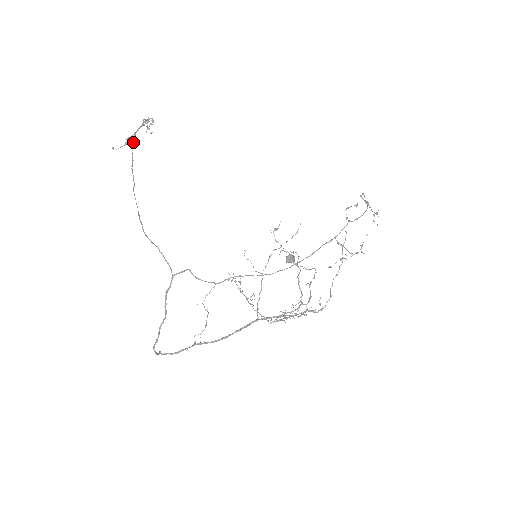
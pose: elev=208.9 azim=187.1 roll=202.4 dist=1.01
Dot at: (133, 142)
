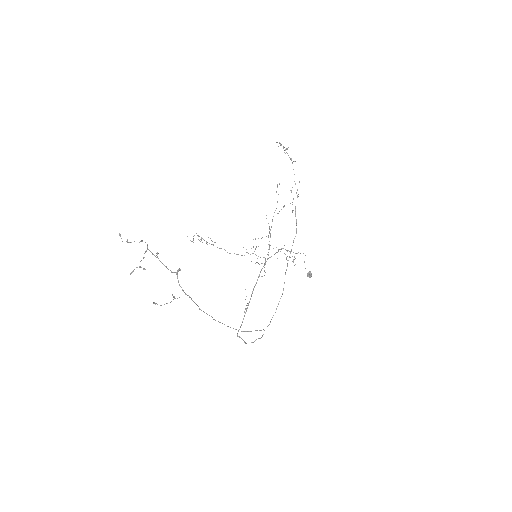
Dot at: occluded
